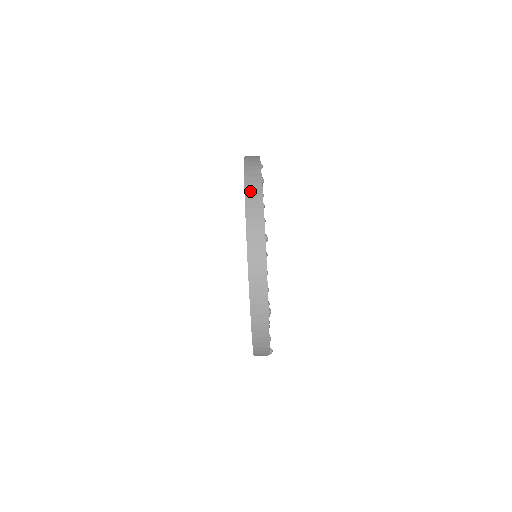
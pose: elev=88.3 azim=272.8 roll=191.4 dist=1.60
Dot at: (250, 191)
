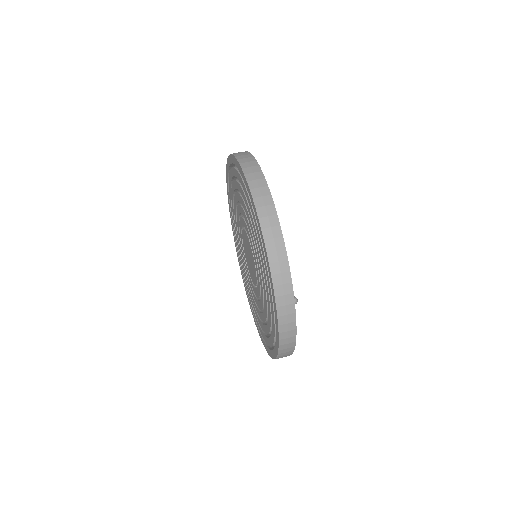
Dot at: occluded
